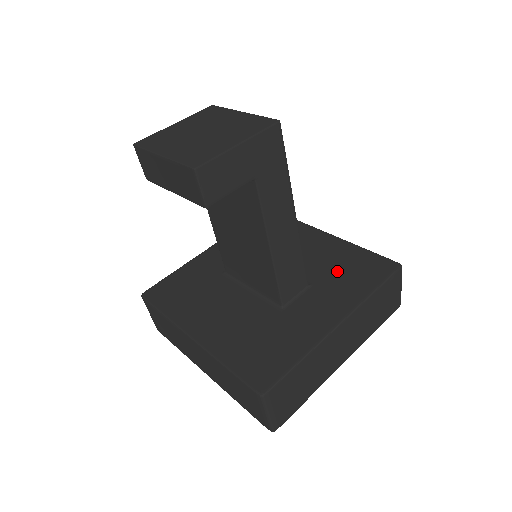
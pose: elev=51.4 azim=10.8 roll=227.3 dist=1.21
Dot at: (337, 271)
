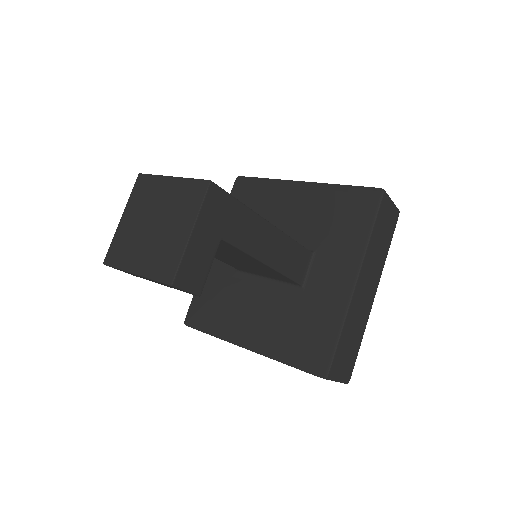
Dot at: (330, 224)
